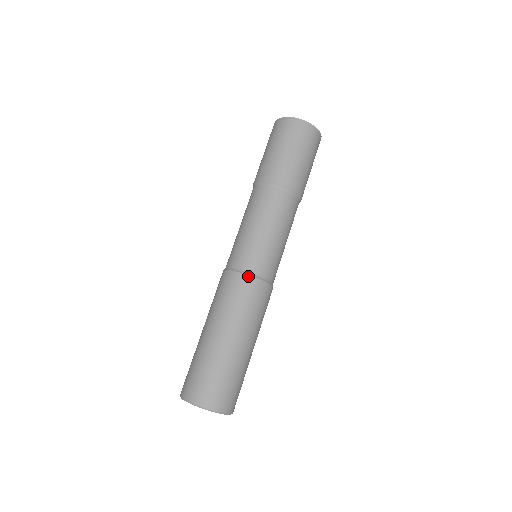
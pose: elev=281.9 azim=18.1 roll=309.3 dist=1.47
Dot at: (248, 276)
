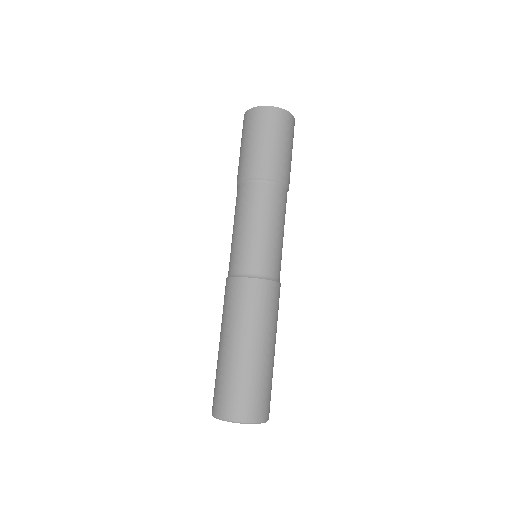
Dot at: (246, 279)
